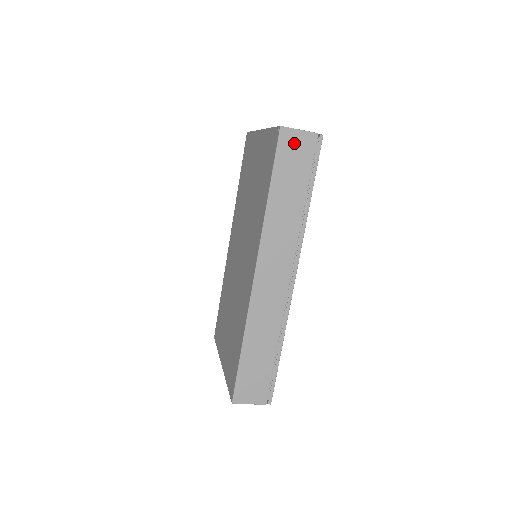
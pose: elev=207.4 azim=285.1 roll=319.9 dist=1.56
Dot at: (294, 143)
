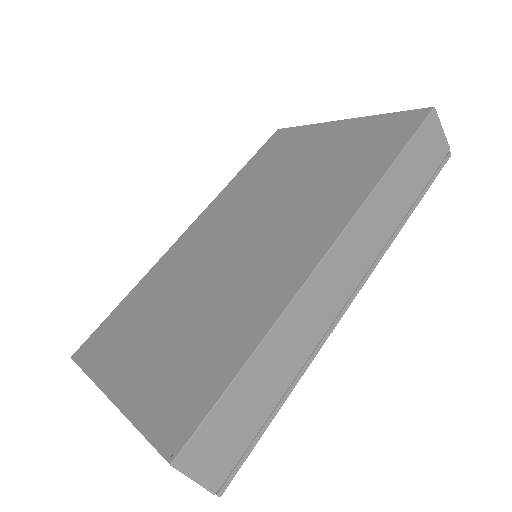
Dot at: (433, 136)
